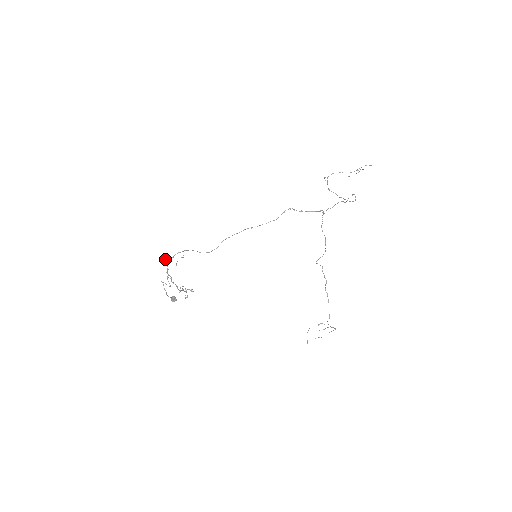
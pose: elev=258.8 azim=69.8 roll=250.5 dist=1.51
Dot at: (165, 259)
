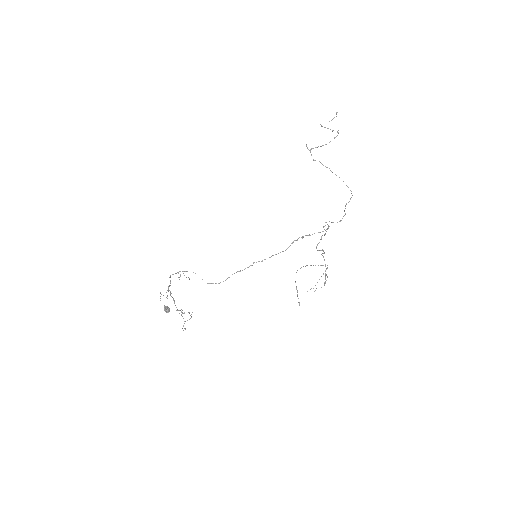
Dot at: (170, 277)
